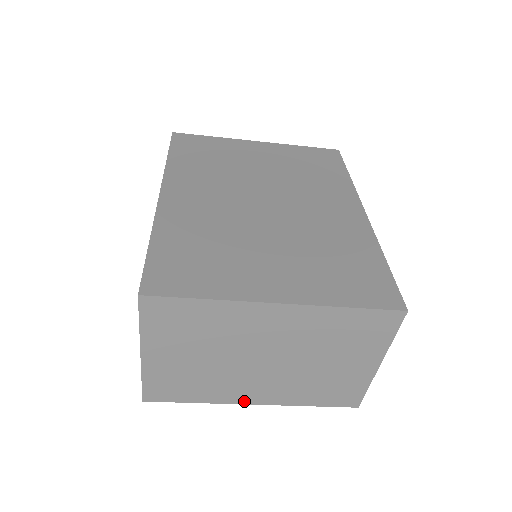
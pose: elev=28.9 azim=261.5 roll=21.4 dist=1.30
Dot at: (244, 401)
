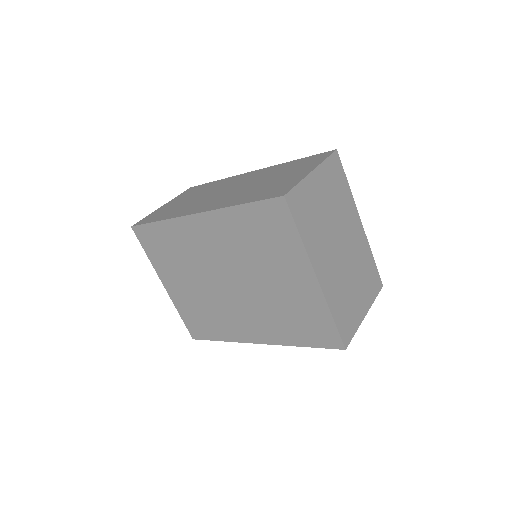
Dot at: (316, 268)
